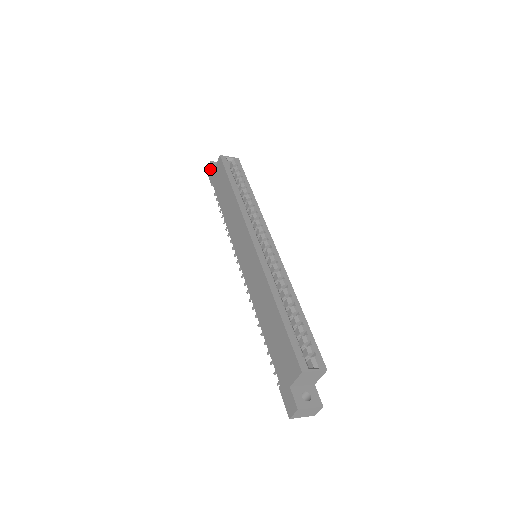
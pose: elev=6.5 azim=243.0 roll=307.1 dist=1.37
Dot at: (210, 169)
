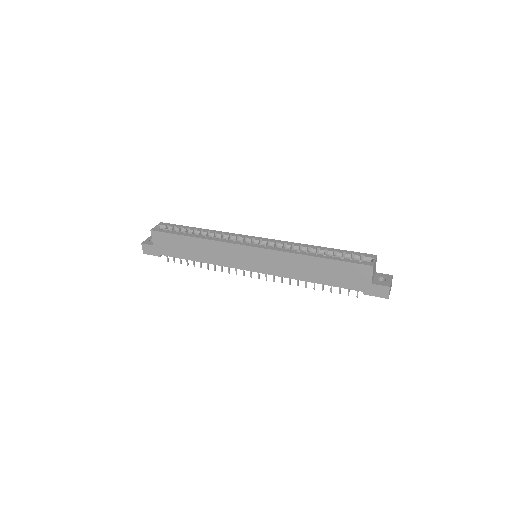
Dot at: (147, 248)
